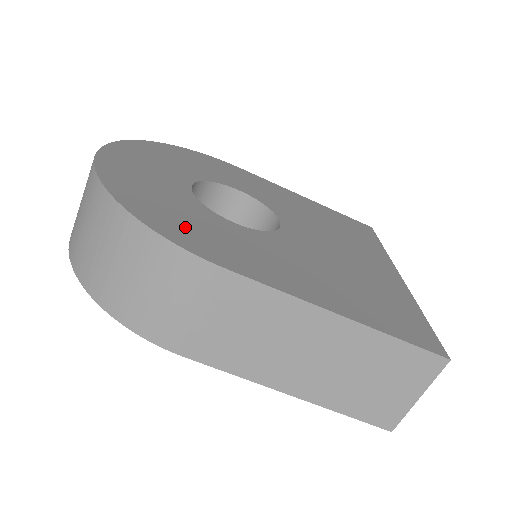
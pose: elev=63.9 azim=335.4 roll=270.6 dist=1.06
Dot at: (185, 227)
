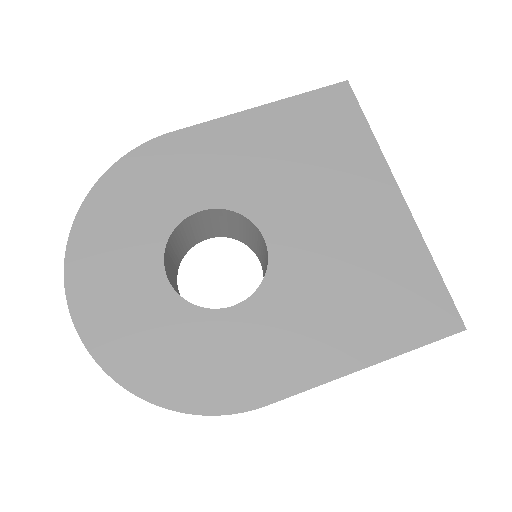
Dot at: (209, 376)
